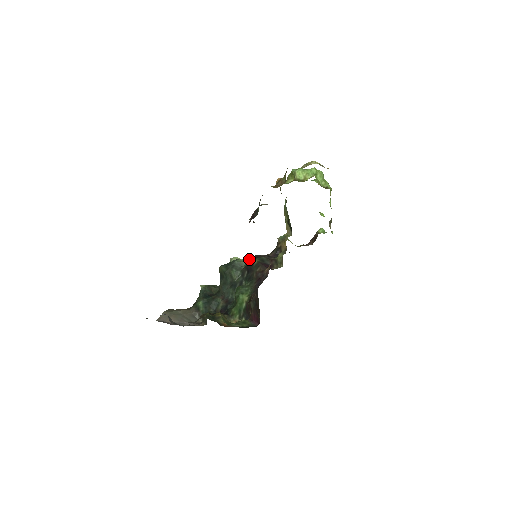
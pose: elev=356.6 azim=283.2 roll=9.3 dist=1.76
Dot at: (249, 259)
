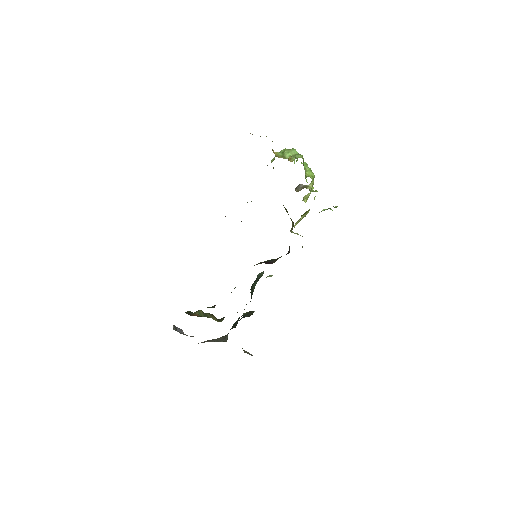
Dot at: occluded
